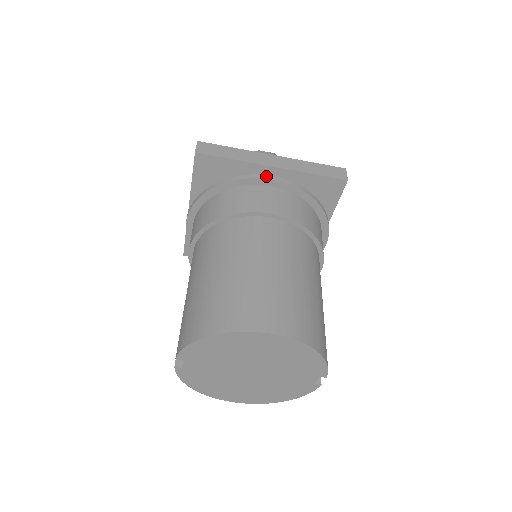
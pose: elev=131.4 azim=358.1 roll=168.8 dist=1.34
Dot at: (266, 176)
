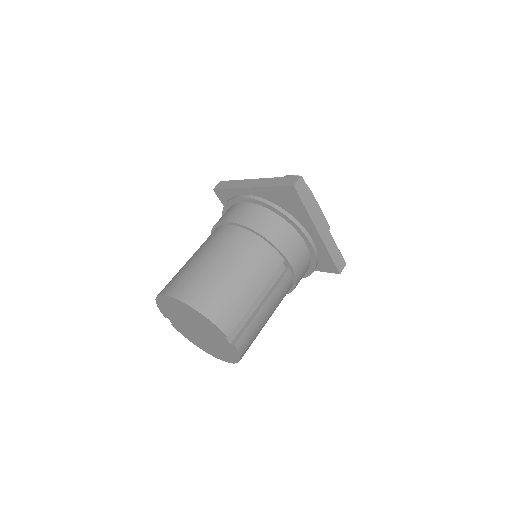
Dot at: (239, 196)
